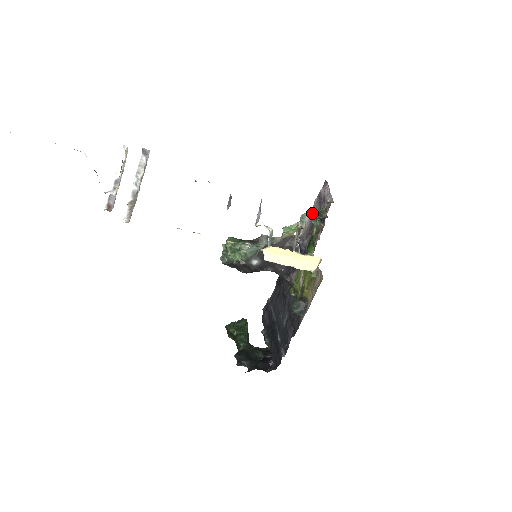
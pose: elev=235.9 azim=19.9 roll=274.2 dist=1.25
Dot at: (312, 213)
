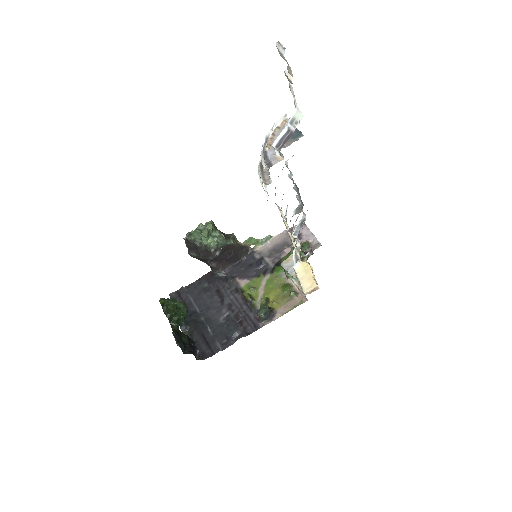
Dot at: (279, 239)
